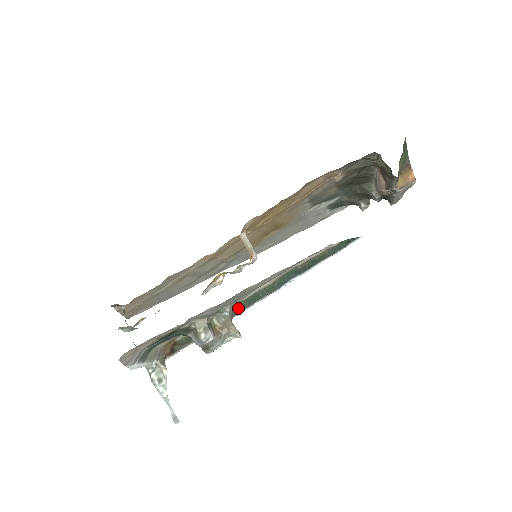
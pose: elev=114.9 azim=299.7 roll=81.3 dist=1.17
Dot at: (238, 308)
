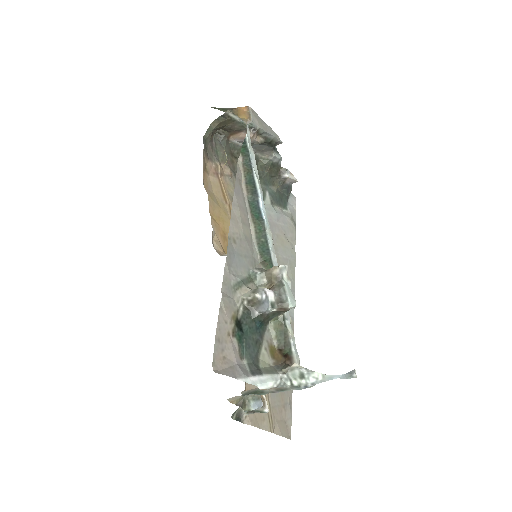
Dot at: (266, 266)
